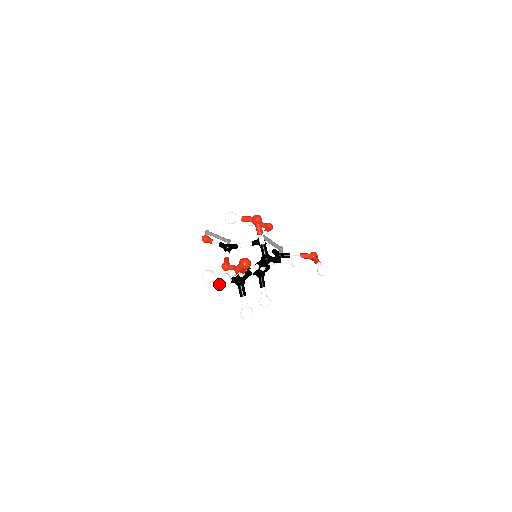
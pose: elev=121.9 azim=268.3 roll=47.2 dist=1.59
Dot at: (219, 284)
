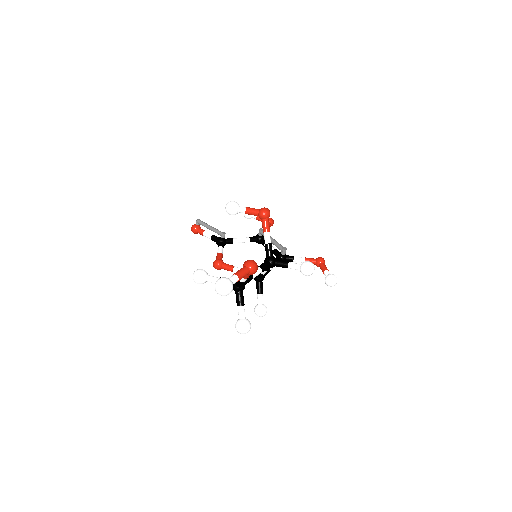
Dot at: (217, 291)
